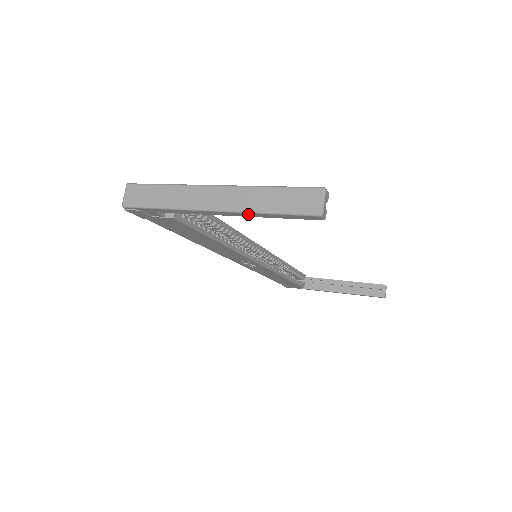
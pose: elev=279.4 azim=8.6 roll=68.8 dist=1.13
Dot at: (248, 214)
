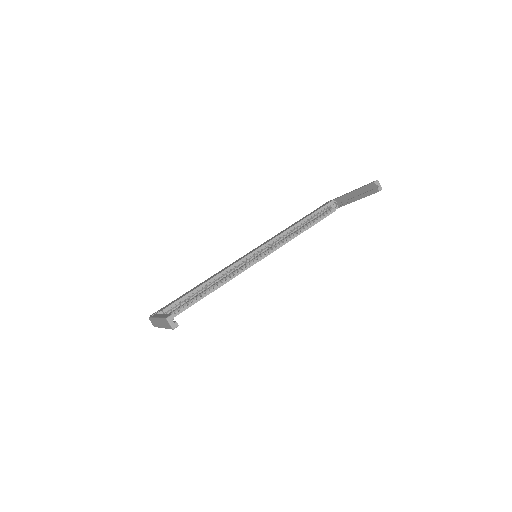
Dot at: occluded
